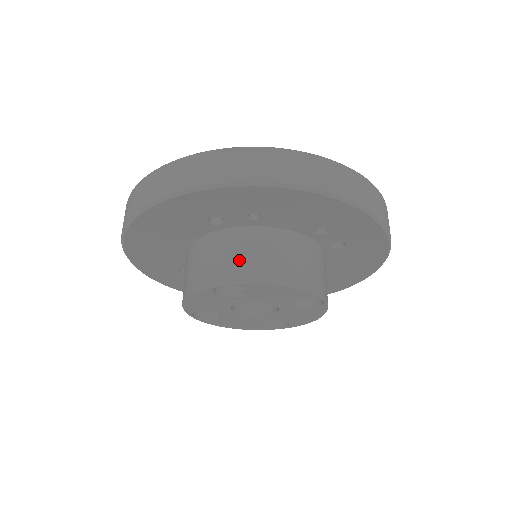
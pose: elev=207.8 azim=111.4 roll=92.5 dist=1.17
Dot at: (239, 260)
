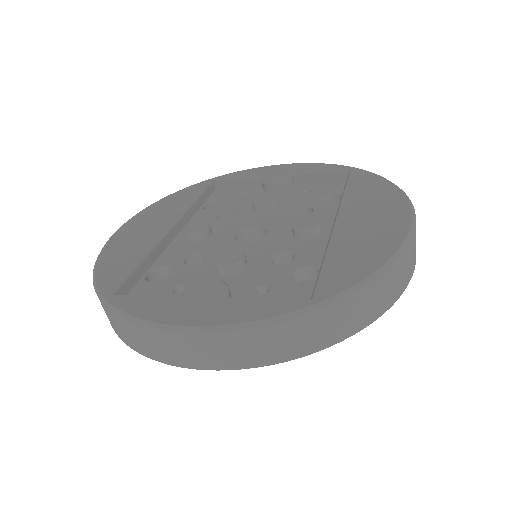
Dot at: occluded
